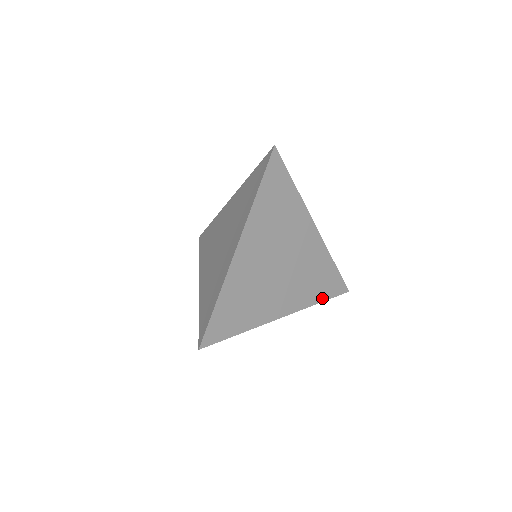
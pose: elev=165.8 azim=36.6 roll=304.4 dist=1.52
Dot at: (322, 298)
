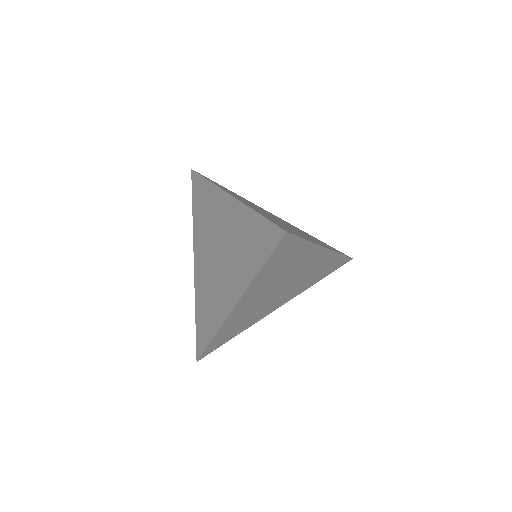
Dot at: (322, 278)
